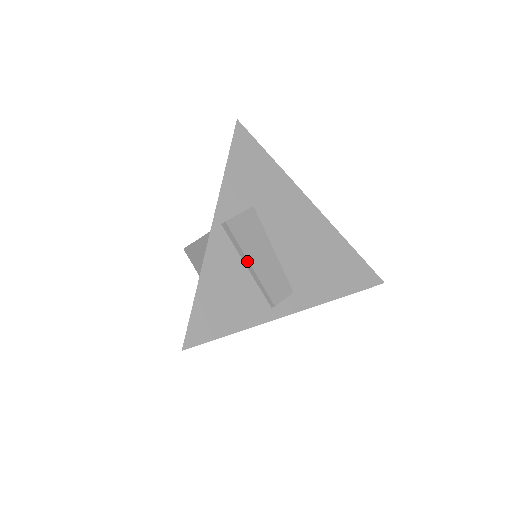
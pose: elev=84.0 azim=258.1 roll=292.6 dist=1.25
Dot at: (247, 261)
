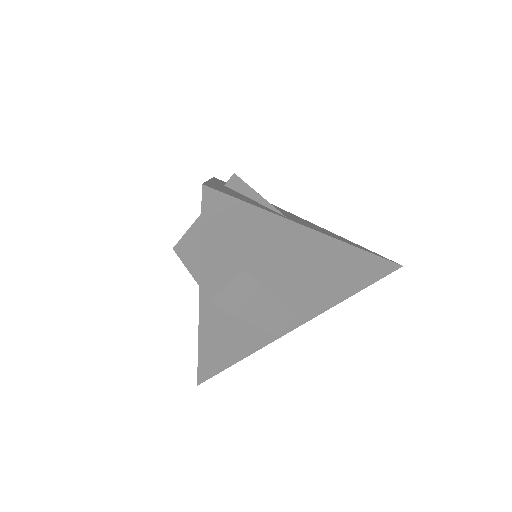
Dot at: occluded
